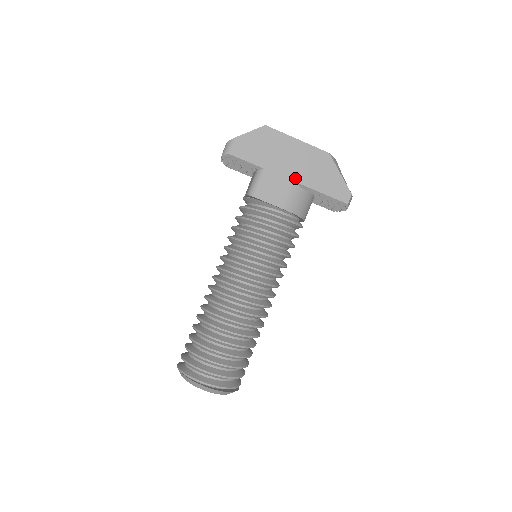
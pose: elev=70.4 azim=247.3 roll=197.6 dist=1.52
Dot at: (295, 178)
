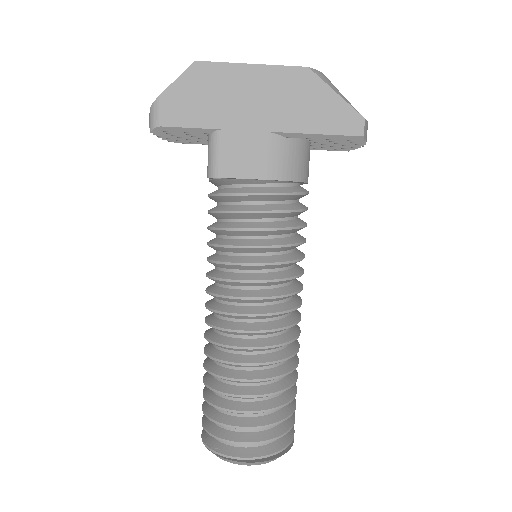
Dot at: (269, 126)
